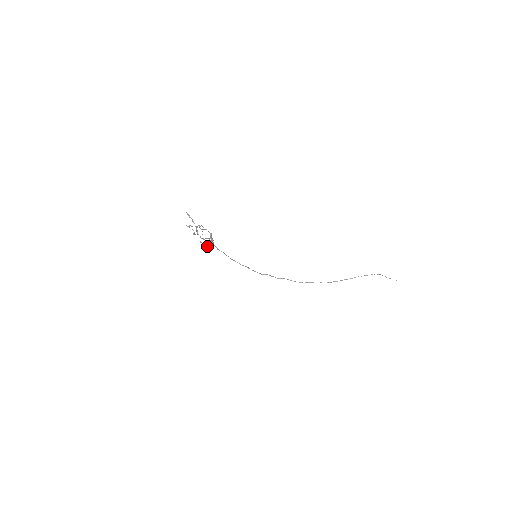
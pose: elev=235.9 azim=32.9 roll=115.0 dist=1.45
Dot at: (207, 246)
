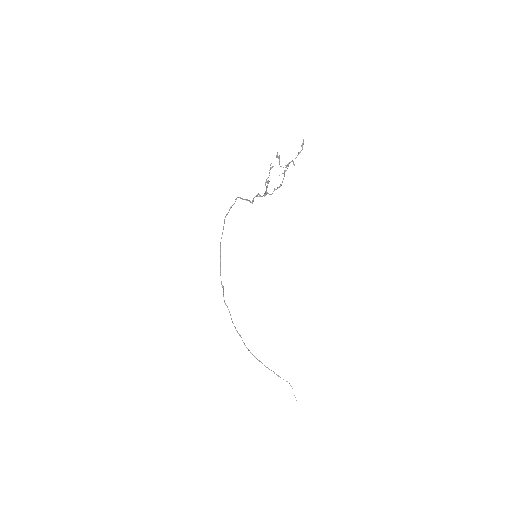
Dot at: occluded
